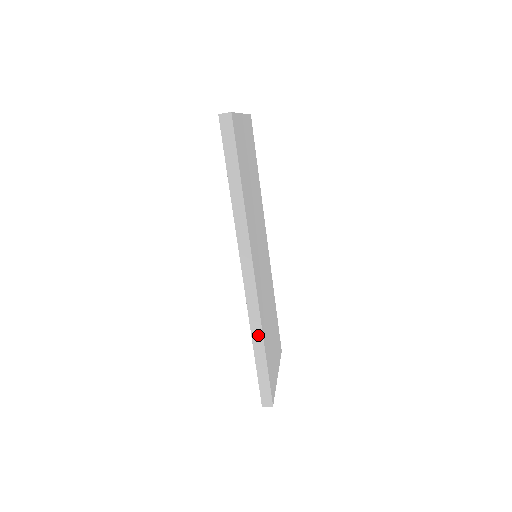
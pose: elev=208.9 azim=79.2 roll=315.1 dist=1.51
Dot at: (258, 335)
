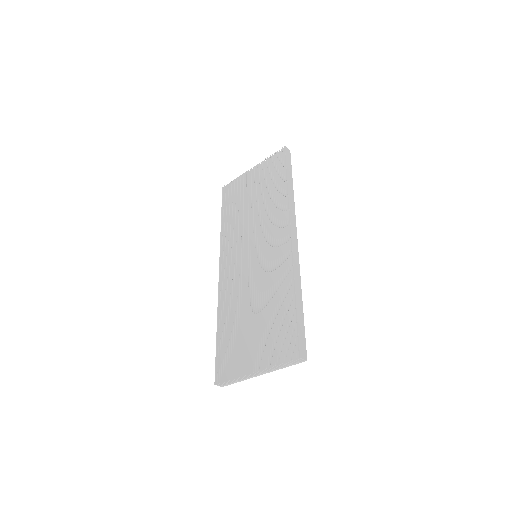
Dot at: (299, 286)
